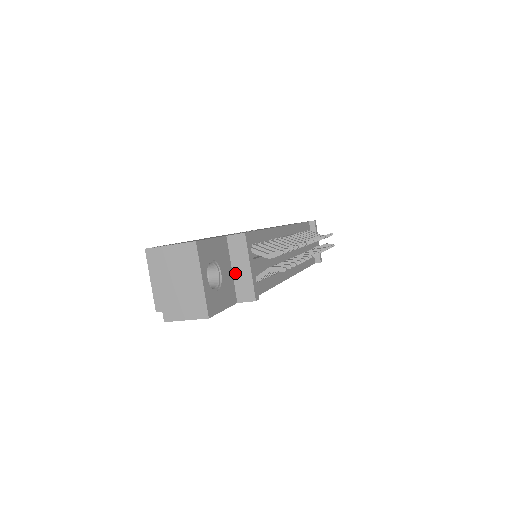
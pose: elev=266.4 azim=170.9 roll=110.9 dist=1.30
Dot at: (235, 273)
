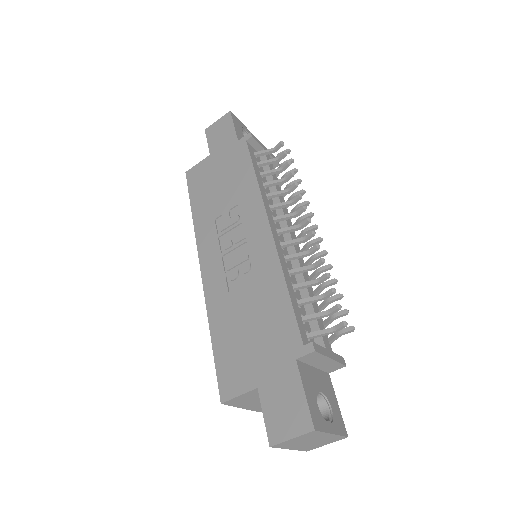
Dot at: (318, 367)
